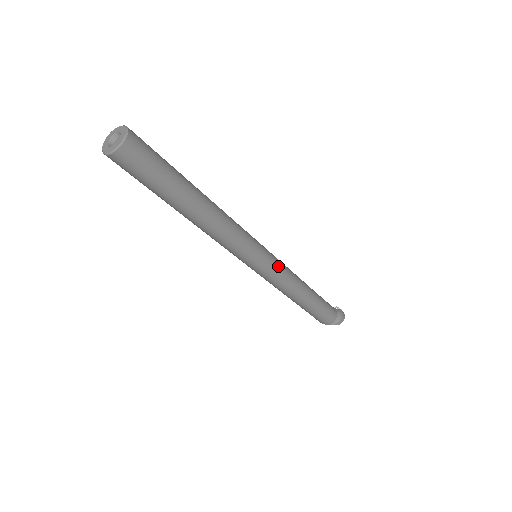
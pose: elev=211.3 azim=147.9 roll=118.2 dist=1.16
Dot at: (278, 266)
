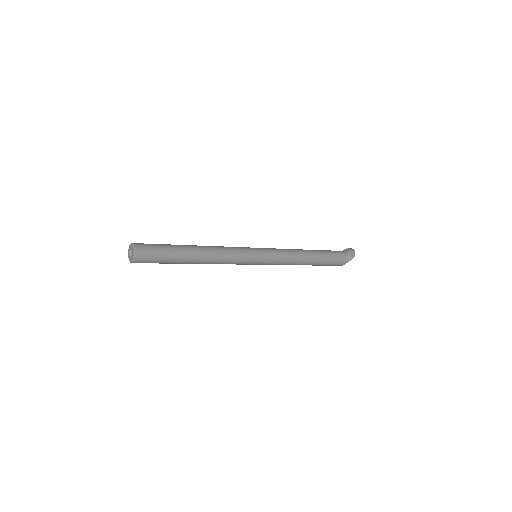
Dot at: (273, 252)
